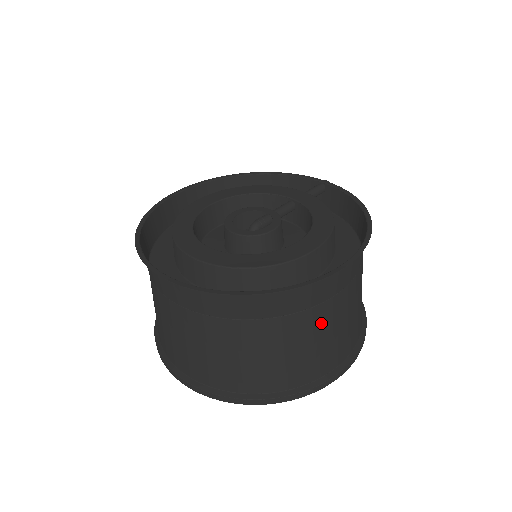
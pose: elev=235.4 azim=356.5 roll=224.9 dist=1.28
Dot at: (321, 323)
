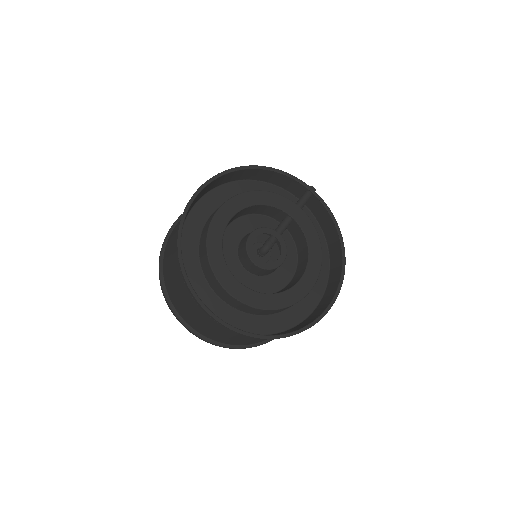
Dot at: occluded
